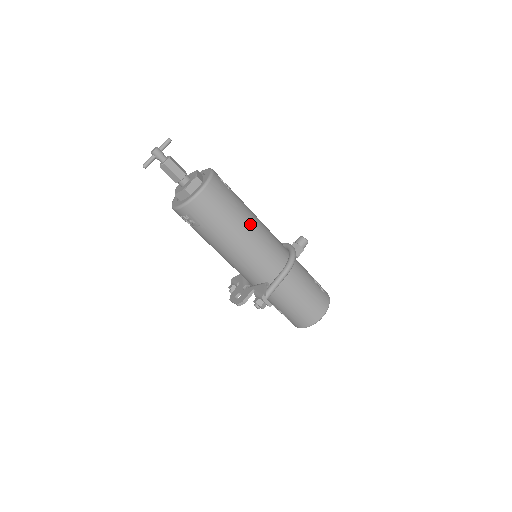
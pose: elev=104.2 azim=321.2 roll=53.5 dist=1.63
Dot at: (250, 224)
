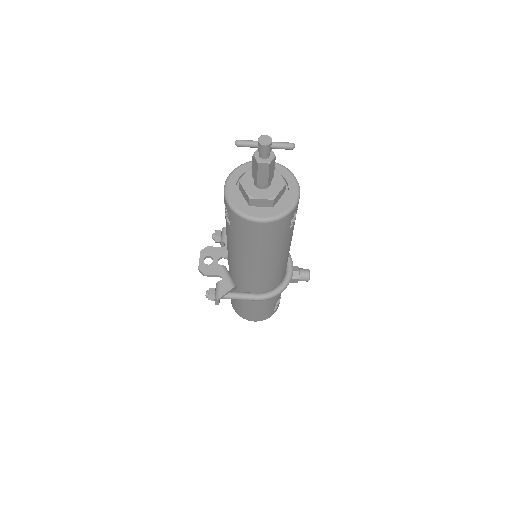
Dot at: (272, 260)
